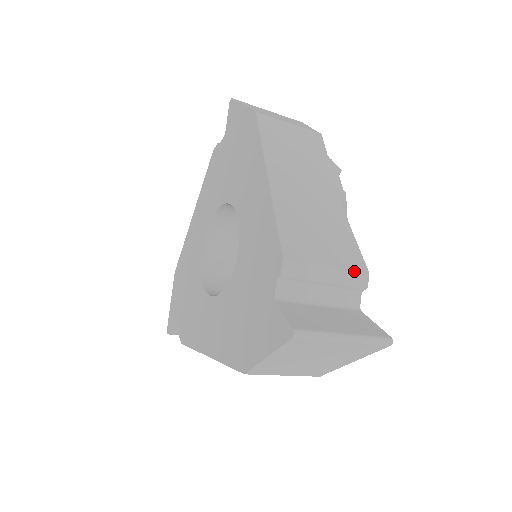
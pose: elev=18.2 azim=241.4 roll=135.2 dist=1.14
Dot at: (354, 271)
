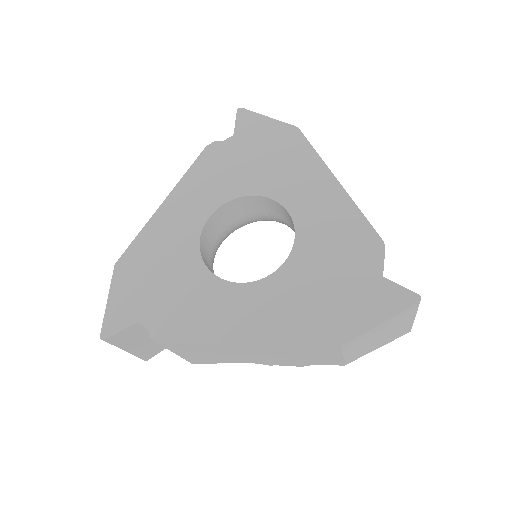
Dot at: occluded
